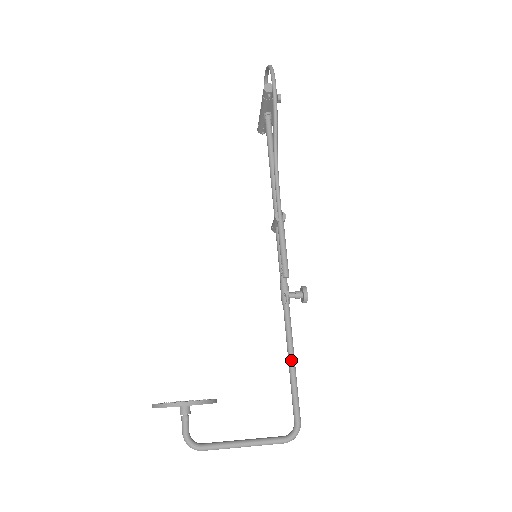
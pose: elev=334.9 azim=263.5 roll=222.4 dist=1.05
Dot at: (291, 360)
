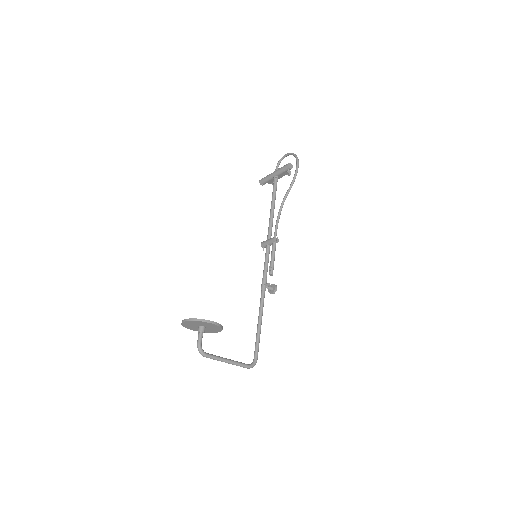
Dot at: (260, 323)
